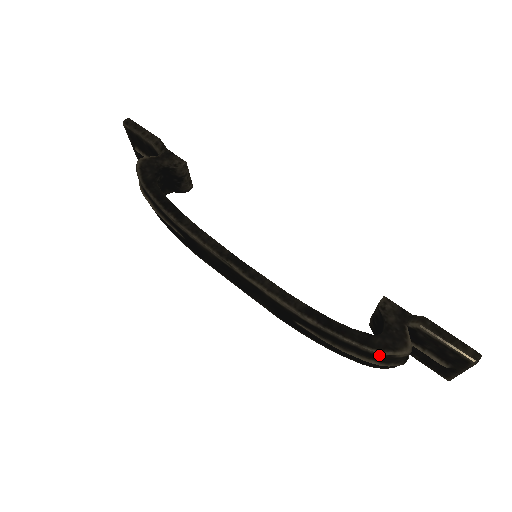
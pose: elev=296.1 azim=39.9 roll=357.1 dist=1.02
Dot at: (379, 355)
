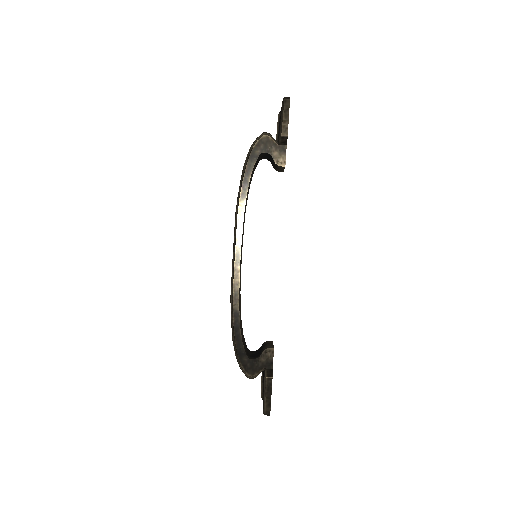
Dot at: (239, 364)
